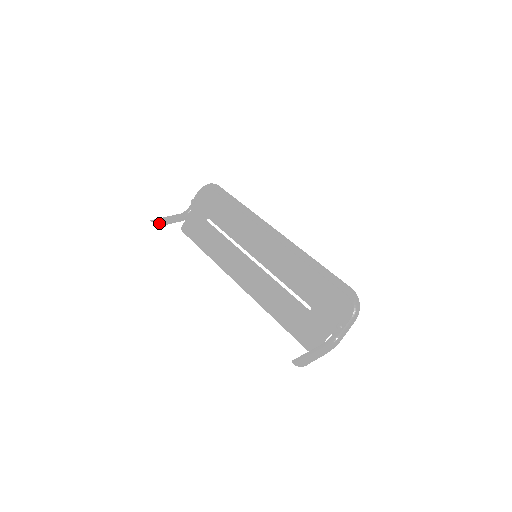
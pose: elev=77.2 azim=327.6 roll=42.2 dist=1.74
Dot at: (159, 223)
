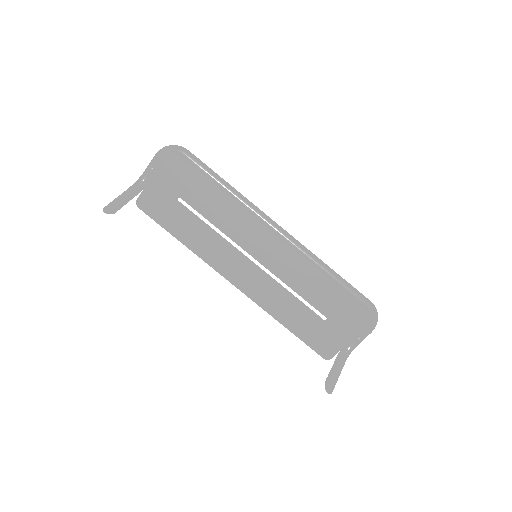
Dot at: (115, 211)
